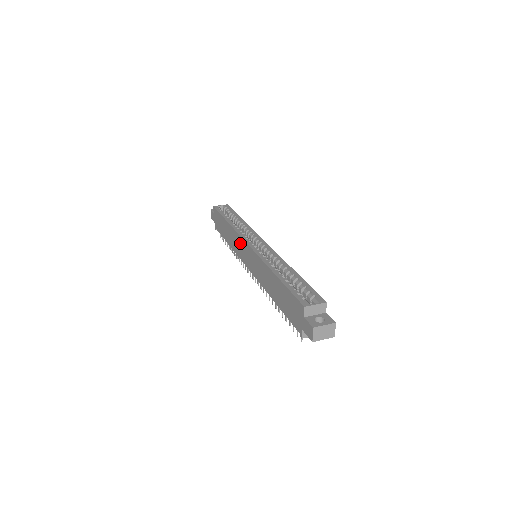
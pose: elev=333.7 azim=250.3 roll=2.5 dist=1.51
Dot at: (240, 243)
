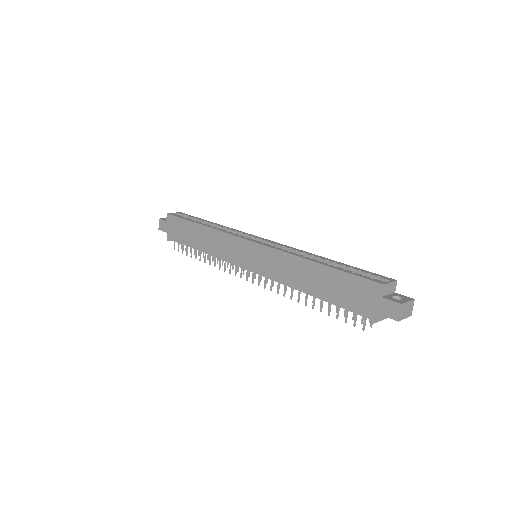
Dot at: (232, 244)
